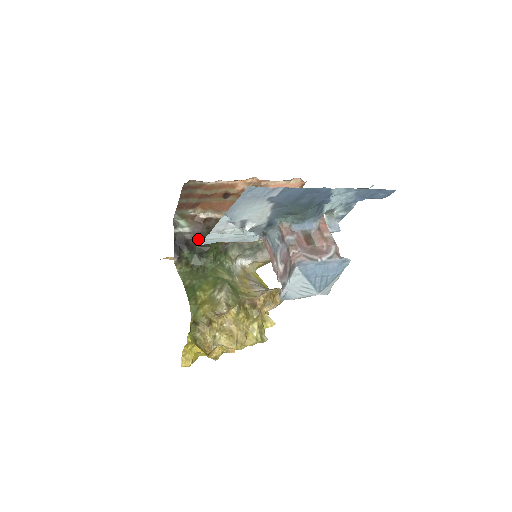
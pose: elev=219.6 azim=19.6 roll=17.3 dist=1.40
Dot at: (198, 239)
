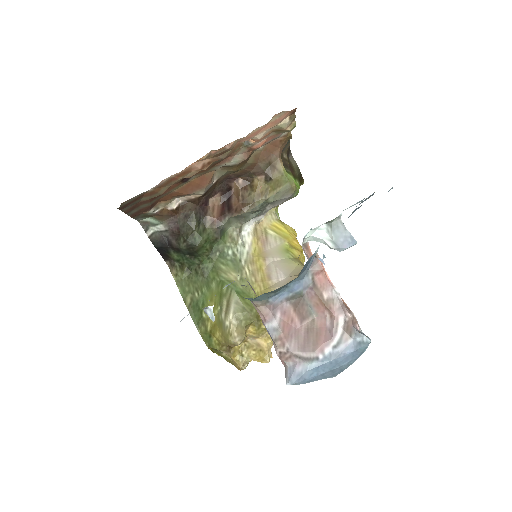
Dot at: (180, 237)
